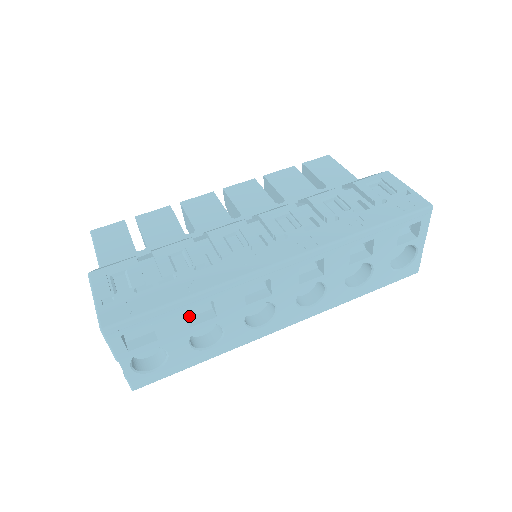
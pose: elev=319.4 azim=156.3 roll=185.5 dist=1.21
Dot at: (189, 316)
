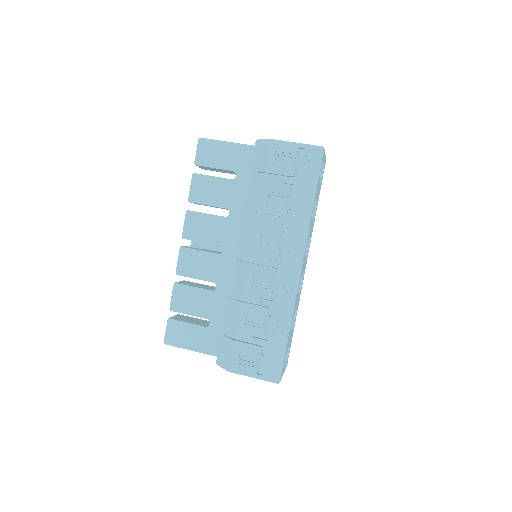
Dot at: occluded
